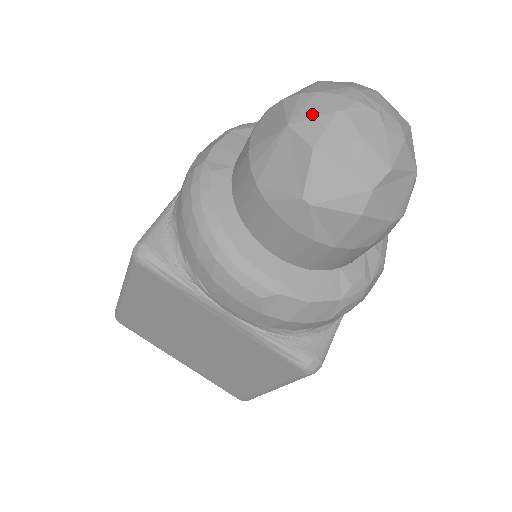
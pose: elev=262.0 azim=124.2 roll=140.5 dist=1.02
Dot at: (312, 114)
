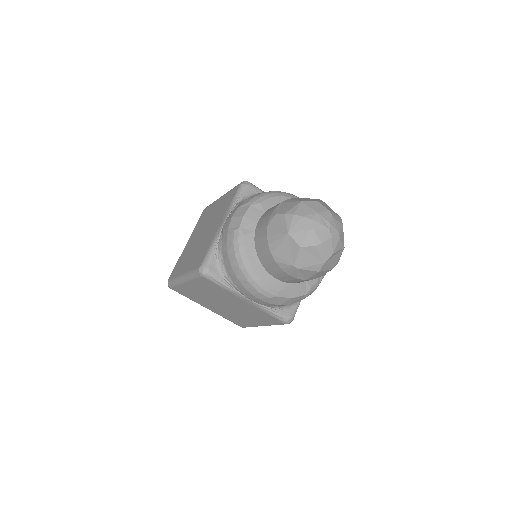
Dot at: (300, 229)
